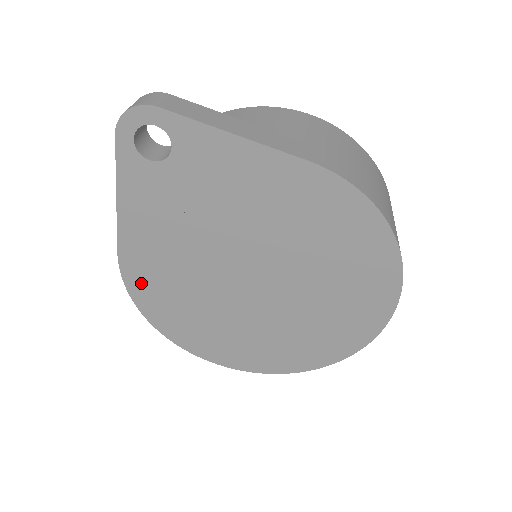
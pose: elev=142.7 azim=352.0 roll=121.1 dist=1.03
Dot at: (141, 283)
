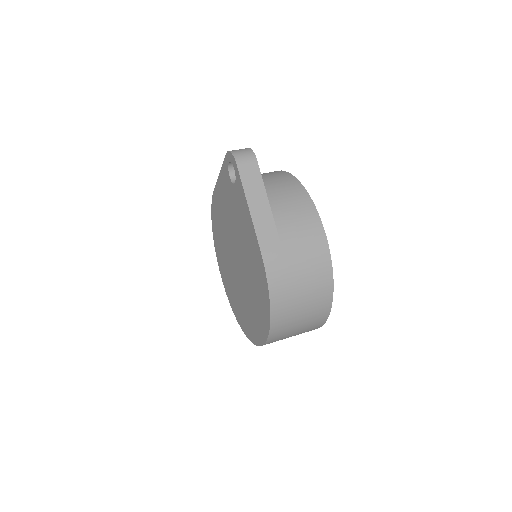
Dot at: (215, 210)
